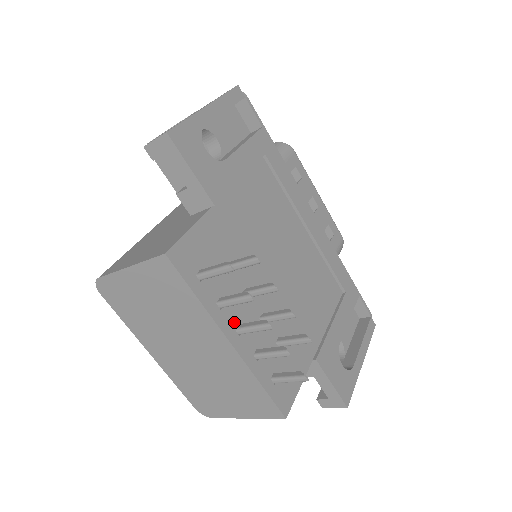
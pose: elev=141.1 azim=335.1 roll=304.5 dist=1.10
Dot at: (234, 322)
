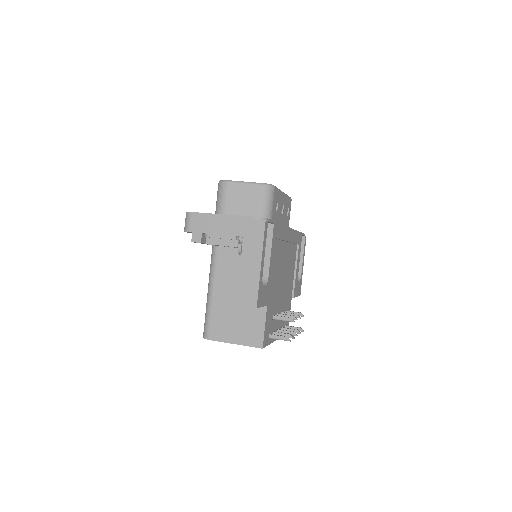
Dot at: occluded
